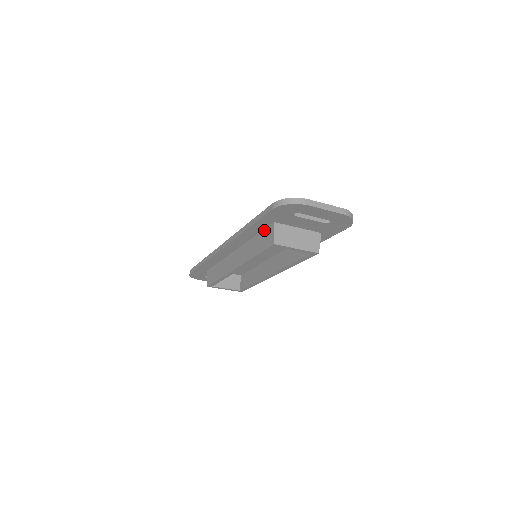
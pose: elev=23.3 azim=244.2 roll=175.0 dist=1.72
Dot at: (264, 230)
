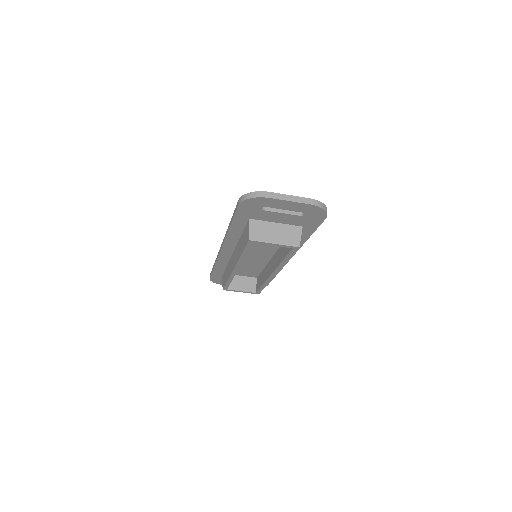
Dot at: (245, 228)
